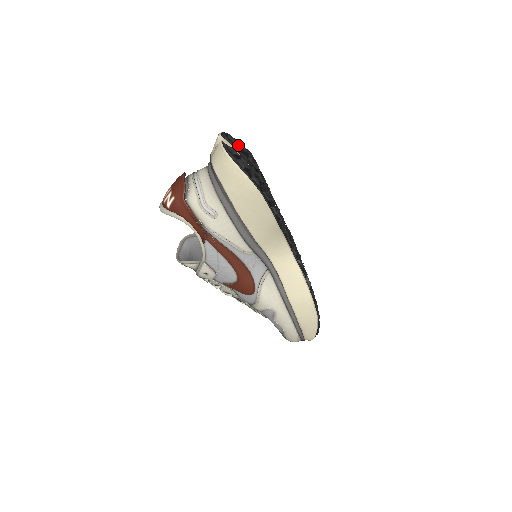
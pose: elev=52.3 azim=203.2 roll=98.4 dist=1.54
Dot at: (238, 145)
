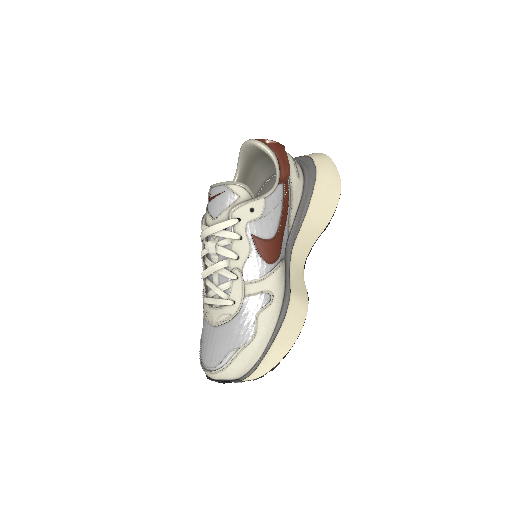
Dot at: occluded
